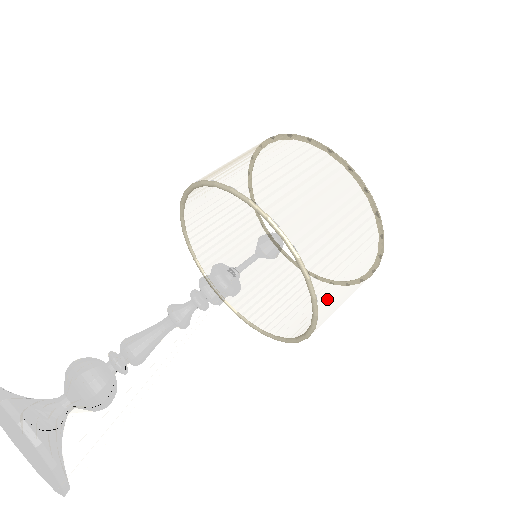
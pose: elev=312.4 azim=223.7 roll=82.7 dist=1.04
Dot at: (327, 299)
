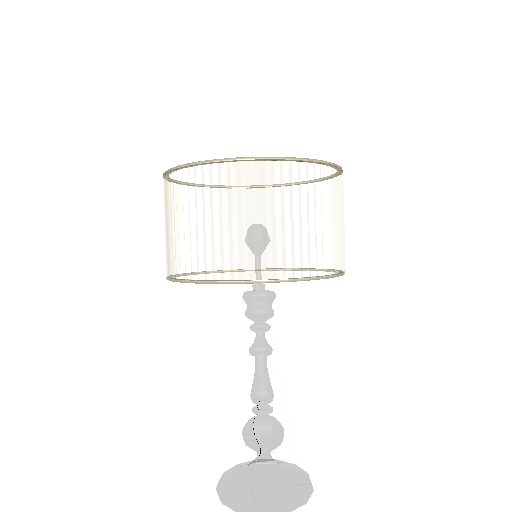
Dot at: occluded
